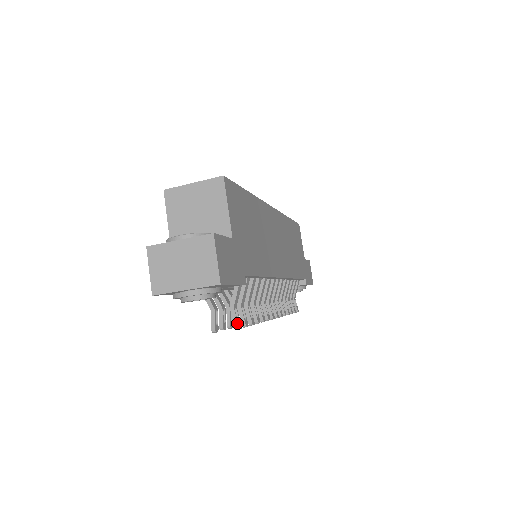
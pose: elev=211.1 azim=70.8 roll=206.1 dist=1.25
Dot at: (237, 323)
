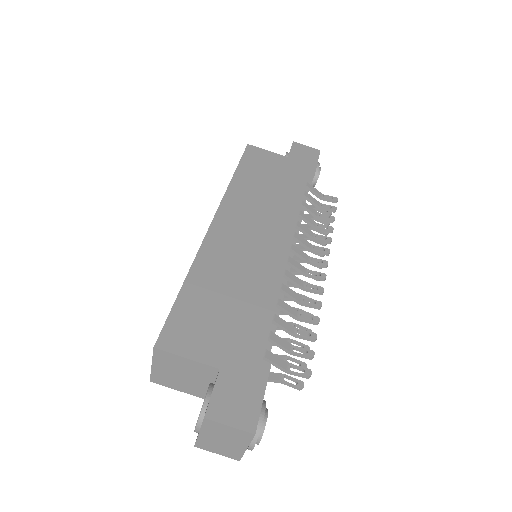
Dot at: (304, 376)
